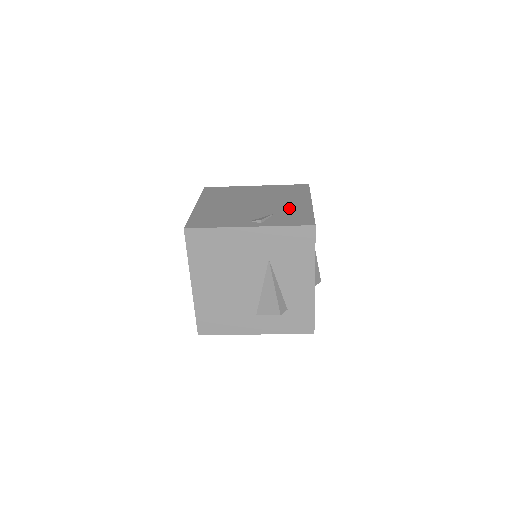
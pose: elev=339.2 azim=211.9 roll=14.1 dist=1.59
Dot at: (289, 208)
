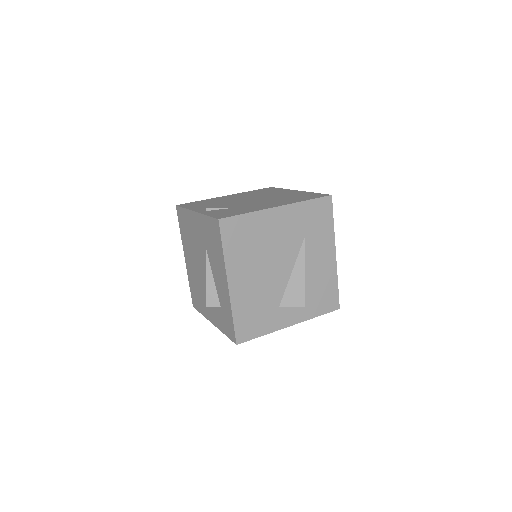
Dot at: (251, 206)
